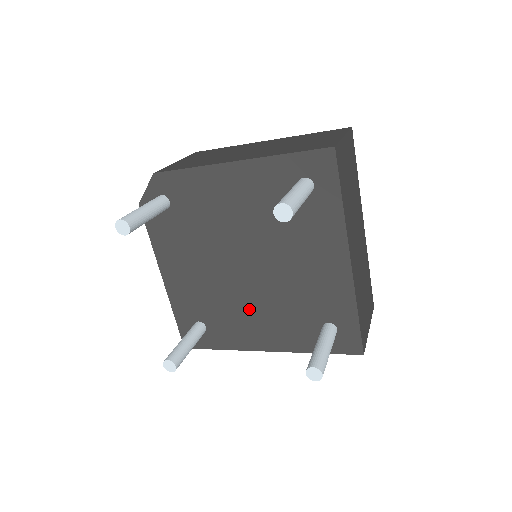
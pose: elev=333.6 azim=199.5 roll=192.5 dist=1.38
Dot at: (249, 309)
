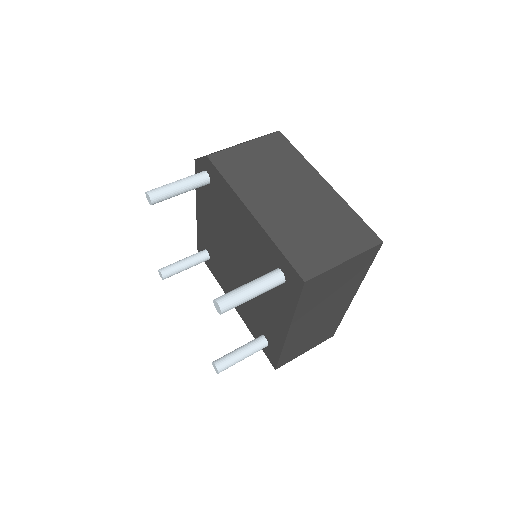
Dot at: (232, 280)
